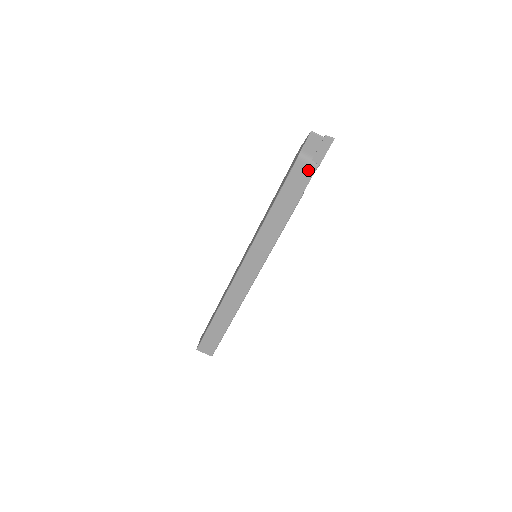
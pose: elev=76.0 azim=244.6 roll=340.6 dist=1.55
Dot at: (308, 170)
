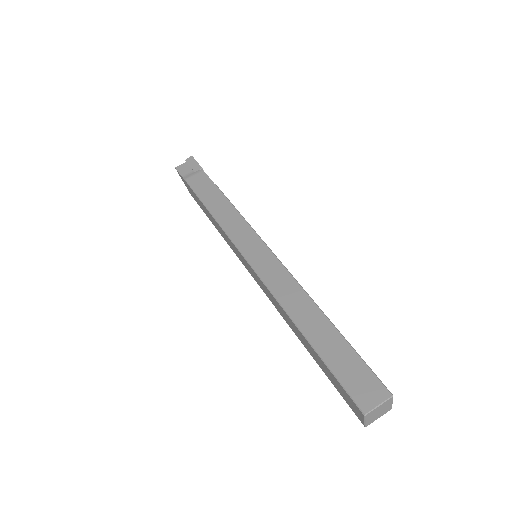
Dot at: (200, 176)
